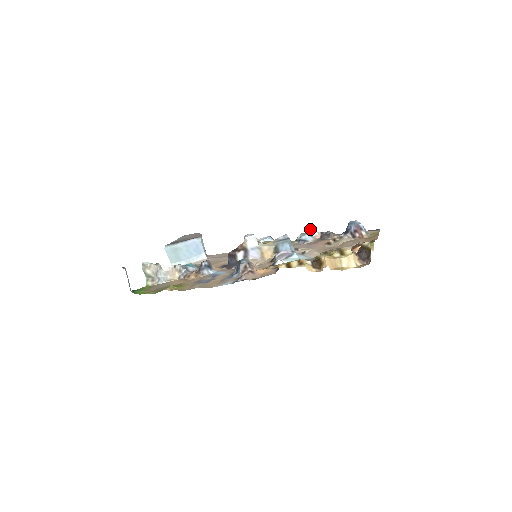
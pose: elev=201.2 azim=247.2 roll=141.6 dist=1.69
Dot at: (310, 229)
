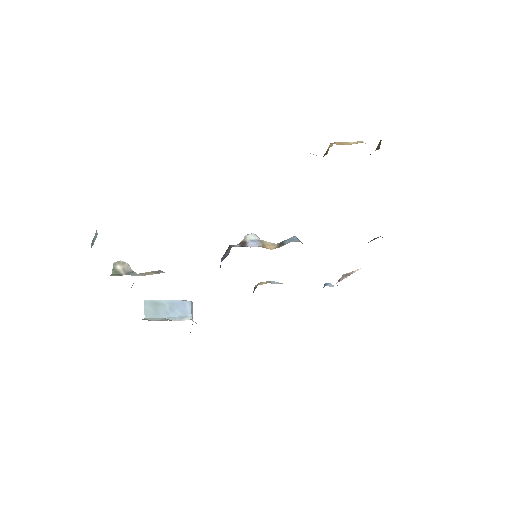
Dot at: (326, 284)
